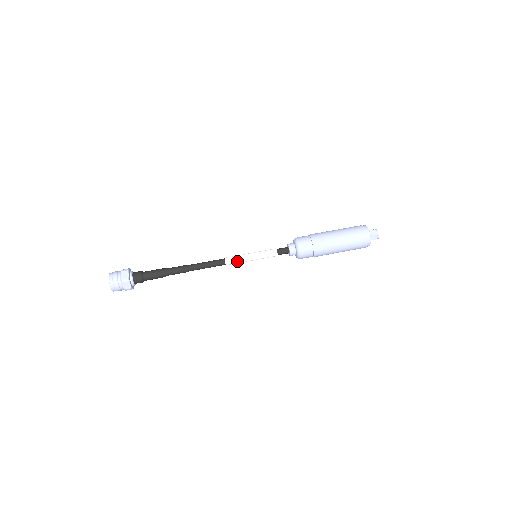
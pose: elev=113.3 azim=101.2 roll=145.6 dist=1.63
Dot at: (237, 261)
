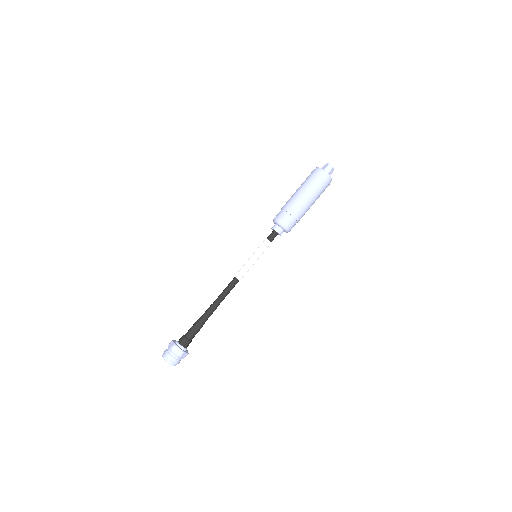
Dot at: (244, 270)
